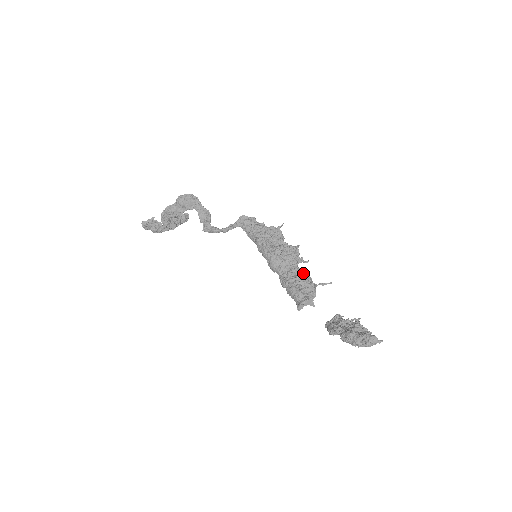
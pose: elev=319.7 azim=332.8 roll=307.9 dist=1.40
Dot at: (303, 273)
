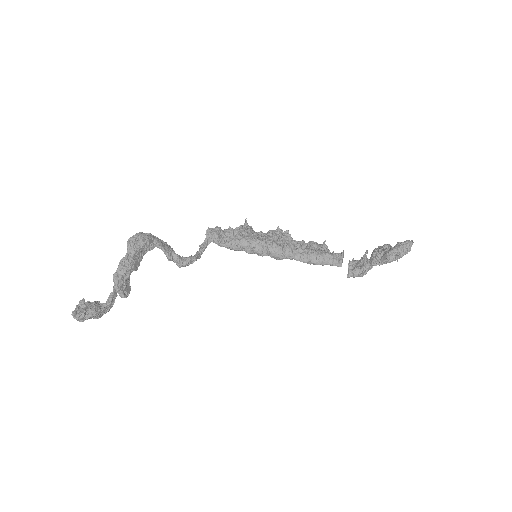
Dot at: (309, 242)
